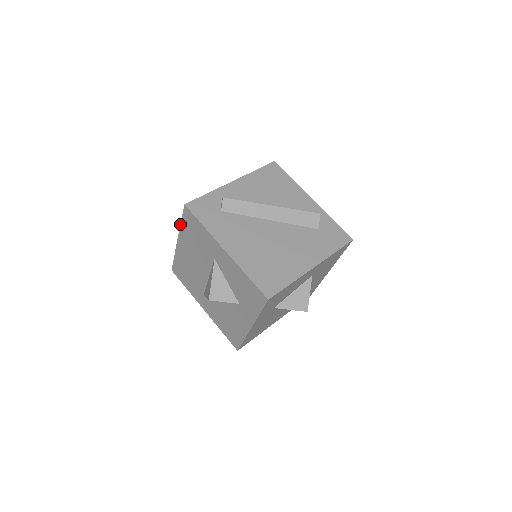
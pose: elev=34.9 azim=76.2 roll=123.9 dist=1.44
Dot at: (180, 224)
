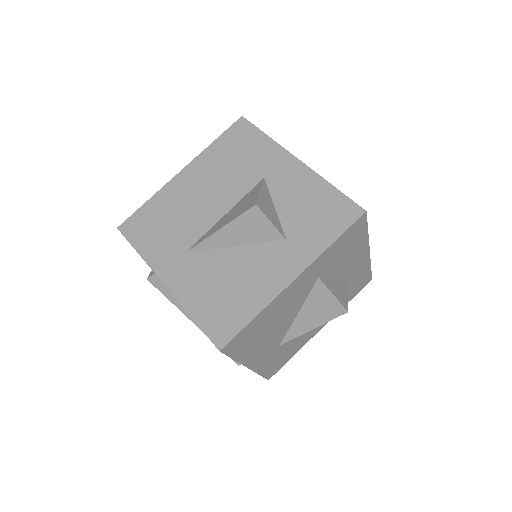
Dot at: (210, 144)
